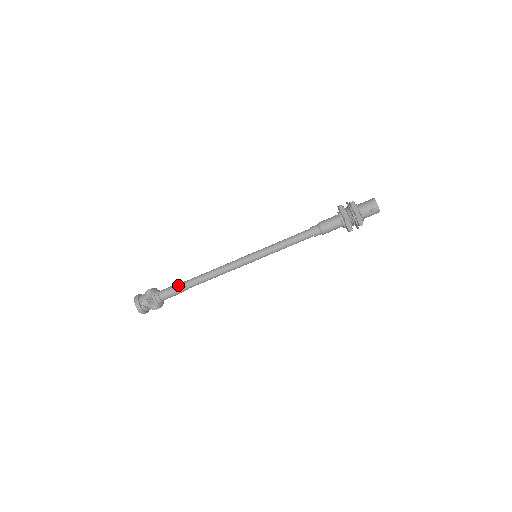
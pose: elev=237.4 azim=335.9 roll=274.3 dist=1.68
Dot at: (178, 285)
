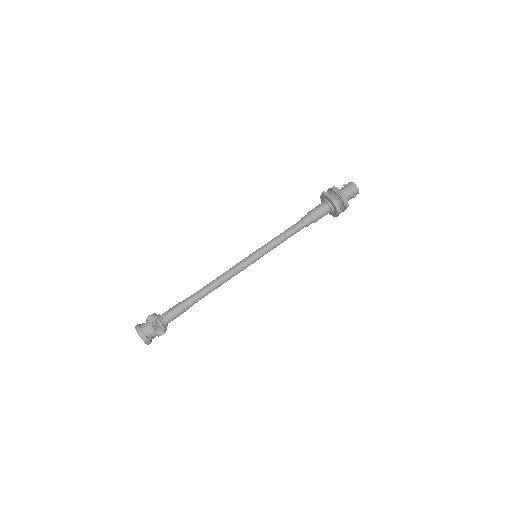
Dot at: (184, 306)
